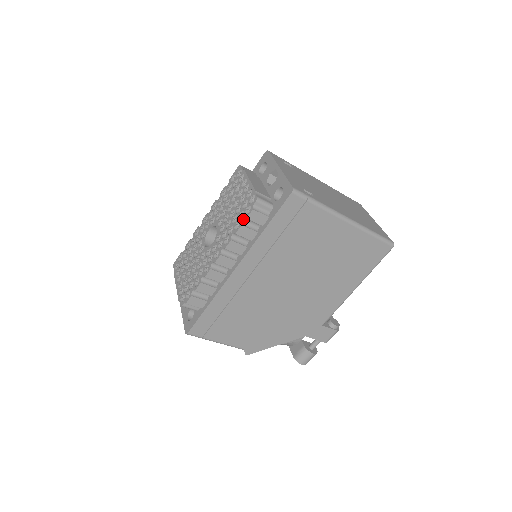
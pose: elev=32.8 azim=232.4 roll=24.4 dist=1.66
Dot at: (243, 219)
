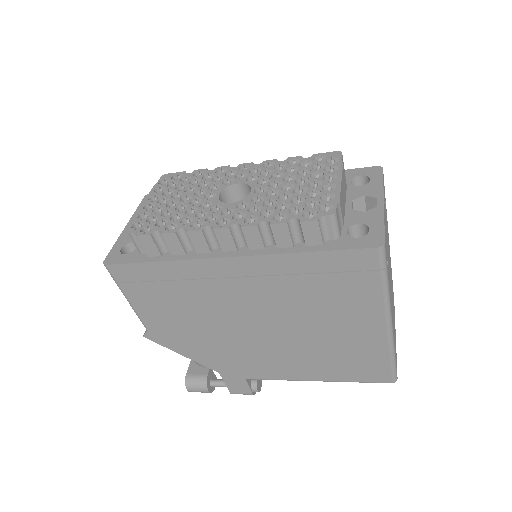
Dot at: (295, 218)
